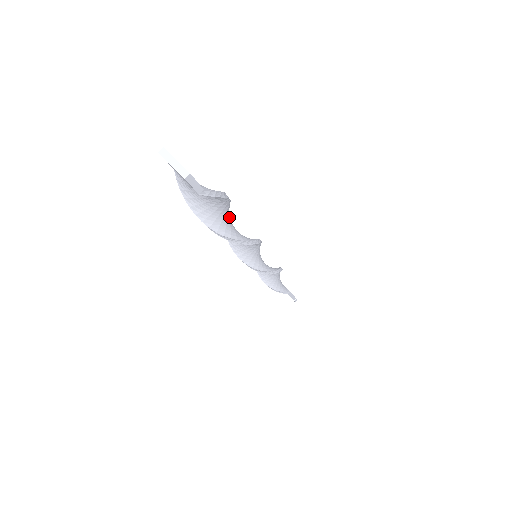
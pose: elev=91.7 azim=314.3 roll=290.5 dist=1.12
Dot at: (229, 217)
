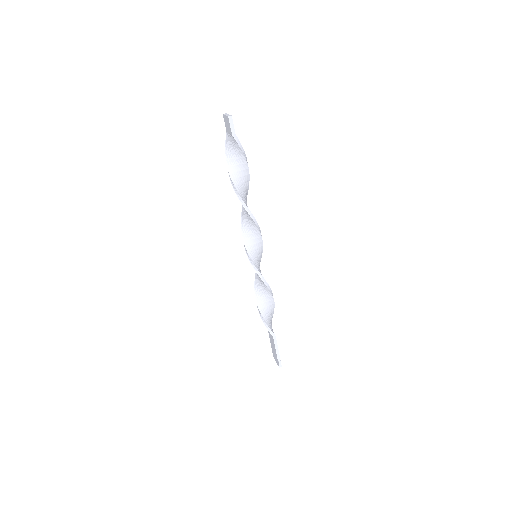
Dot at: (246, 192)
